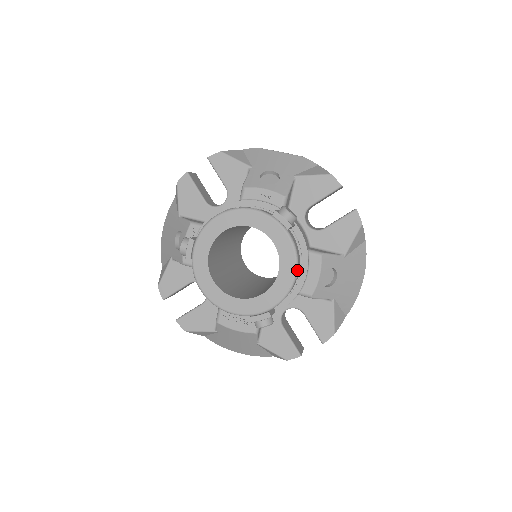
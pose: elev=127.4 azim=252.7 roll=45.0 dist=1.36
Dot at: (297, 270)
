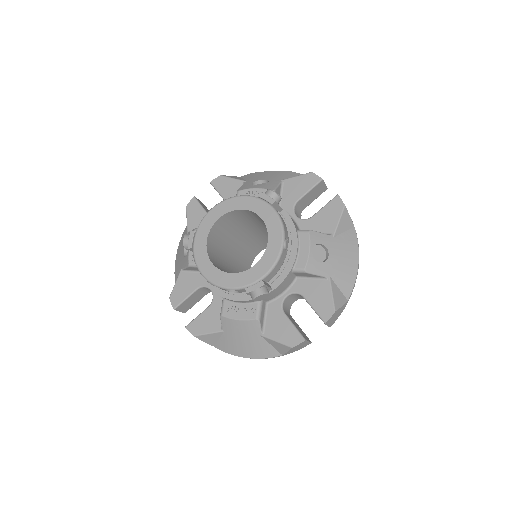
Dot at: (284, 237)
